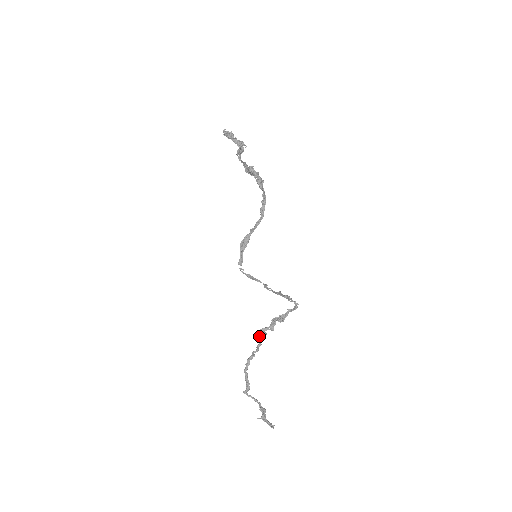
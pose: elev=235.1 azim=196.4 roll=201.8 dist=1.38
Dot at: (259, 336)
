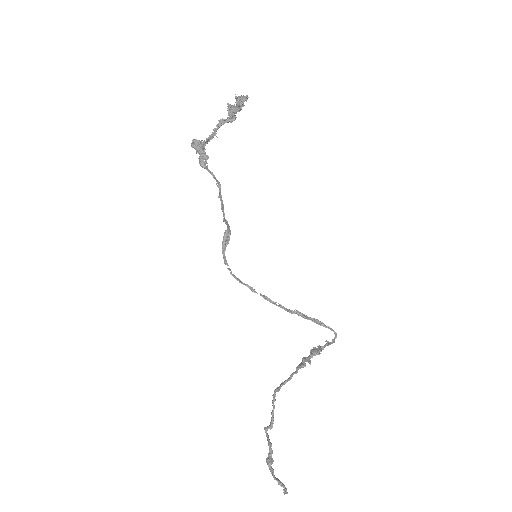
Dot at: (297, 366)
